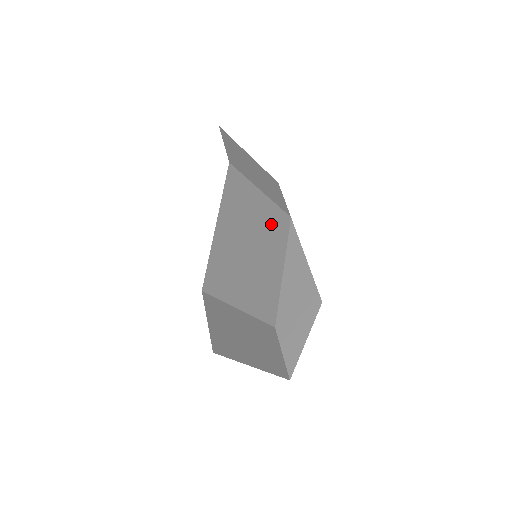
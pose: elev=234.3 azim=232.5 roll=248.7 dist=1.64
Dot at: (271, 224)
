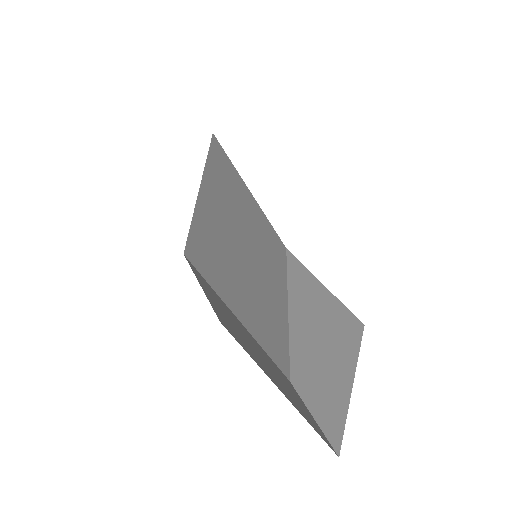
Dot at: (266, 238)
